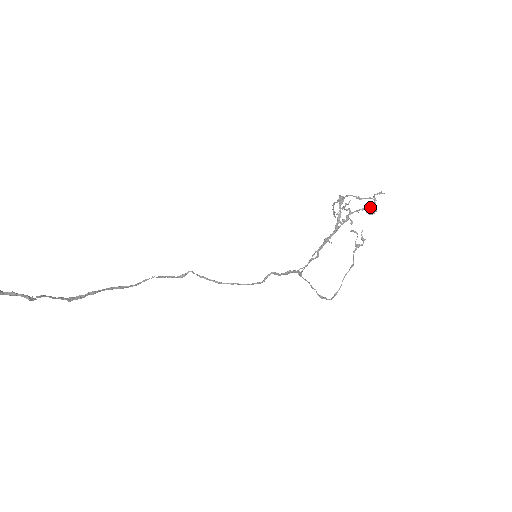
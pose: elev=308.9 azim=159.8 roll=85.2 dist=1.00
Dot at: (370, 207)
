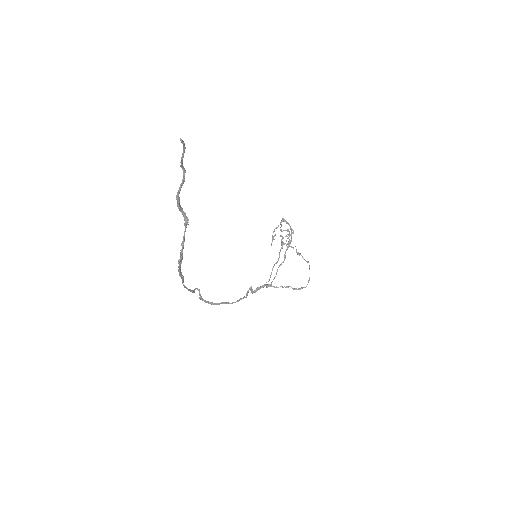
Dot at: (293, 232)
